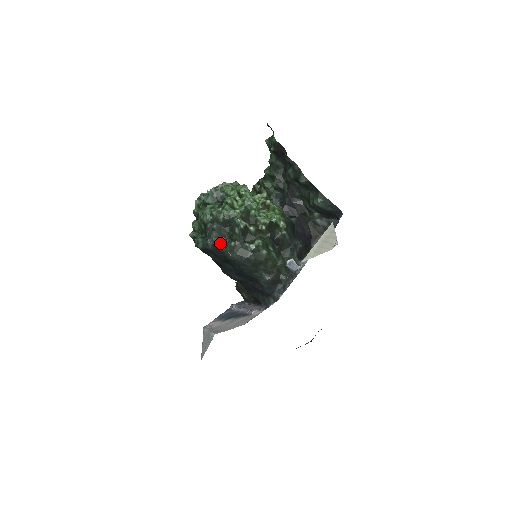
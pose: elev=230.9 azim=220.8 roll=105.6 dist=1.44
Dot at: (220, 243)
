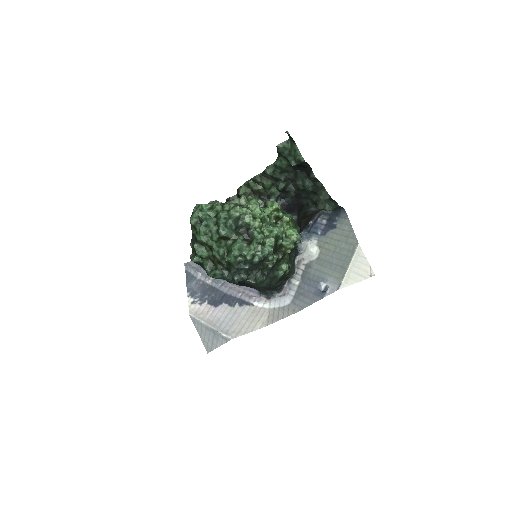
Dot at: (248, 277)
